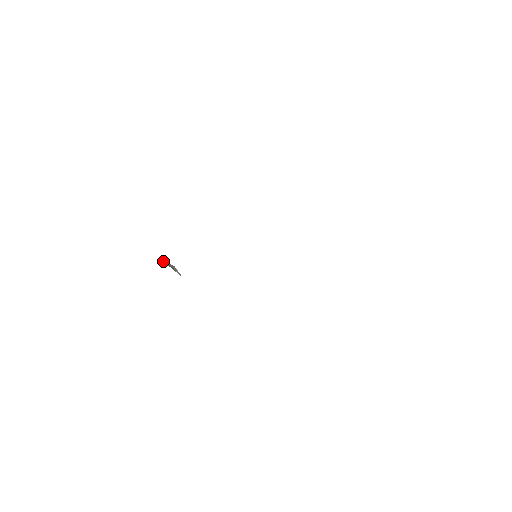
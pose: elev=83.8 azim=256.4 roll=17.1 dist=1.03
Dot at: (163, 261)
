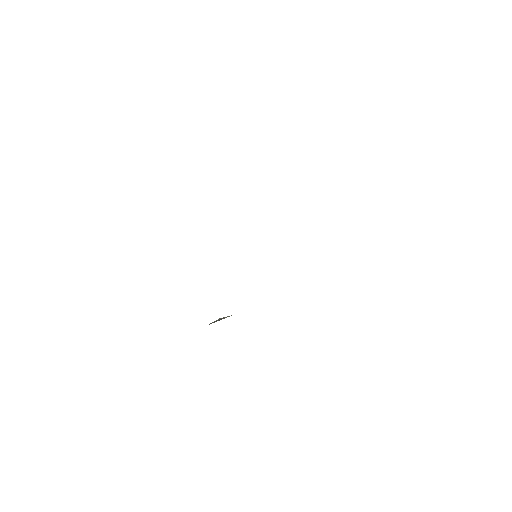
Dot at: occluded
